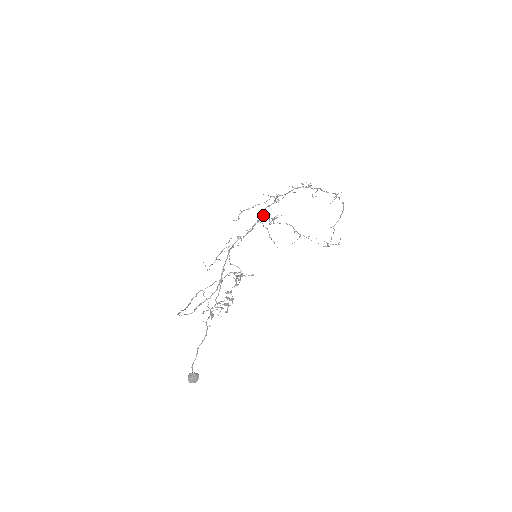
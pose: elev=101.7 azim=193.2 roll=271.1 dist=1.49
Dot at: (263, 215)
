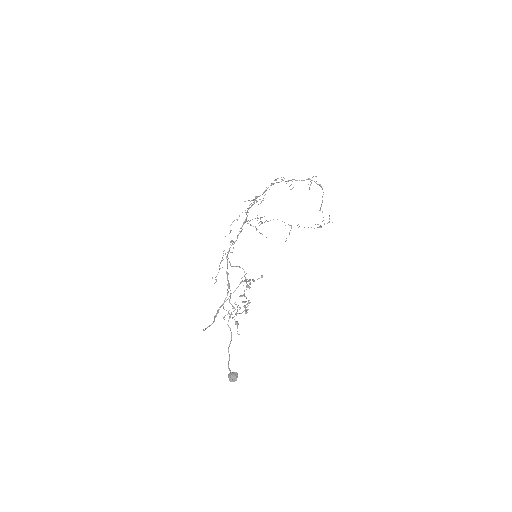
Dot at: (247, 216)
